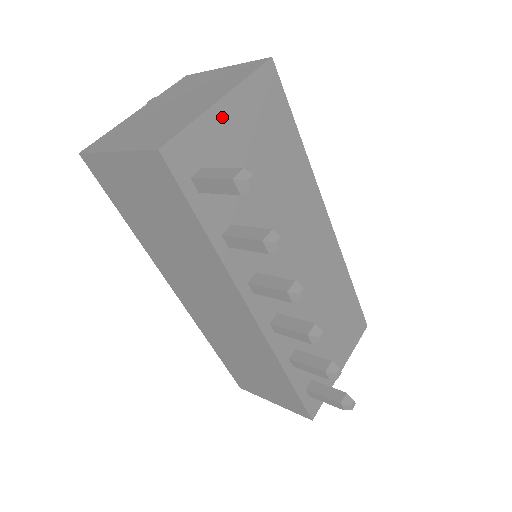
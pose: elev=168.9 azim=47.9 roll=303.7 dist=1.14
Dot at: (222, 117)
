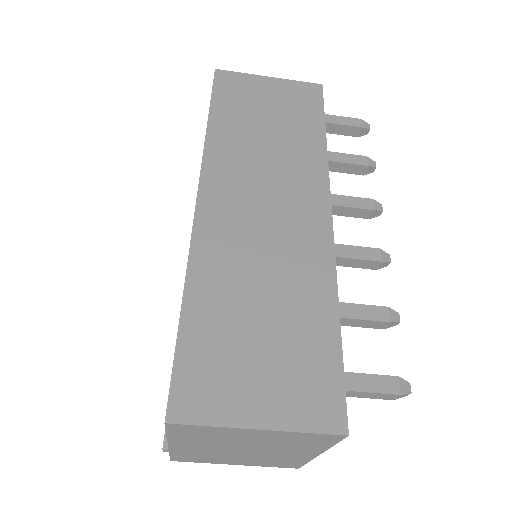
Dot at: occluded
